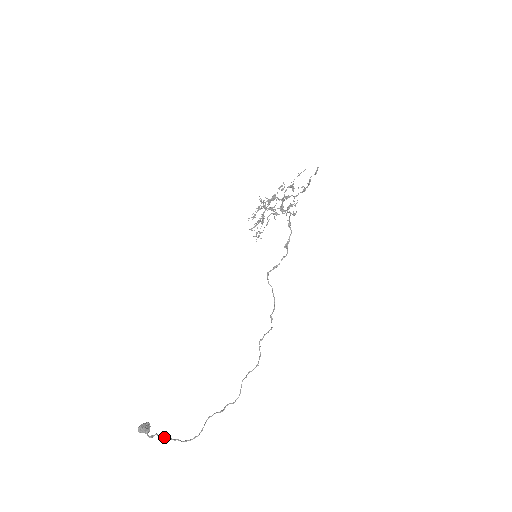
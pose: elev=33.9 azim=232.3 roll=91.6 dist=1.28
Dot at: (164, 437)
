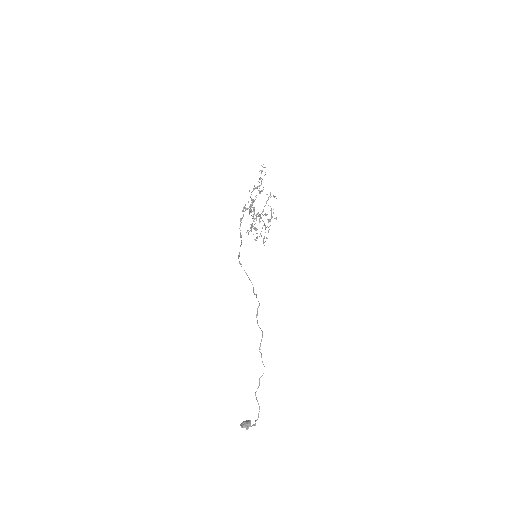
Dot at: occluded
